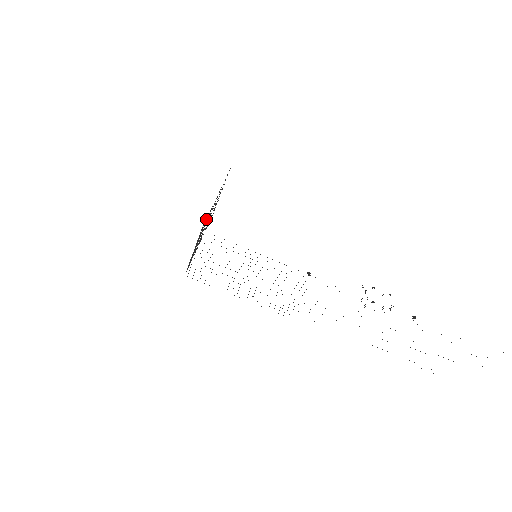
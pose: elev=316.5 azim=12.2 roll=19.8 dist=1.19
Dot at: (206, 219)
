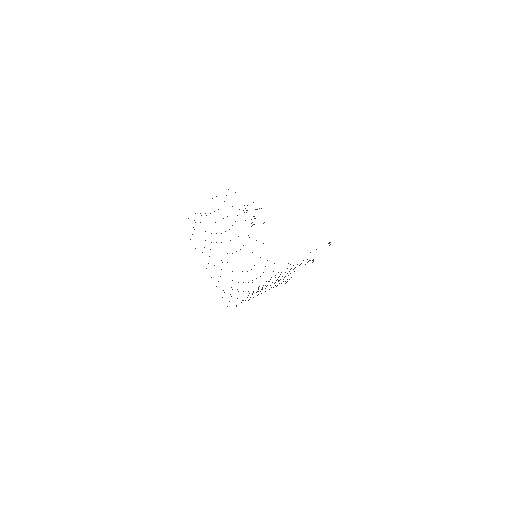
Dot at: occluded
